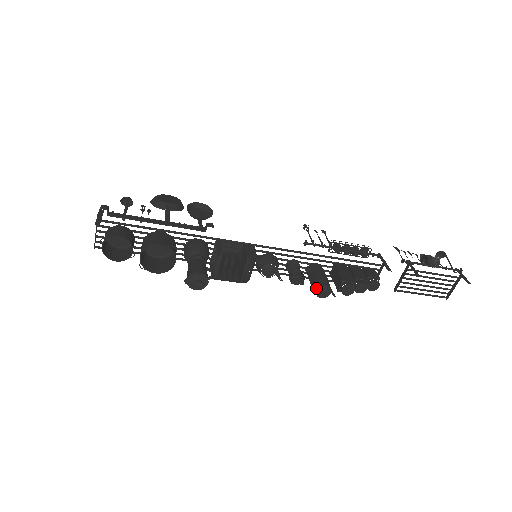
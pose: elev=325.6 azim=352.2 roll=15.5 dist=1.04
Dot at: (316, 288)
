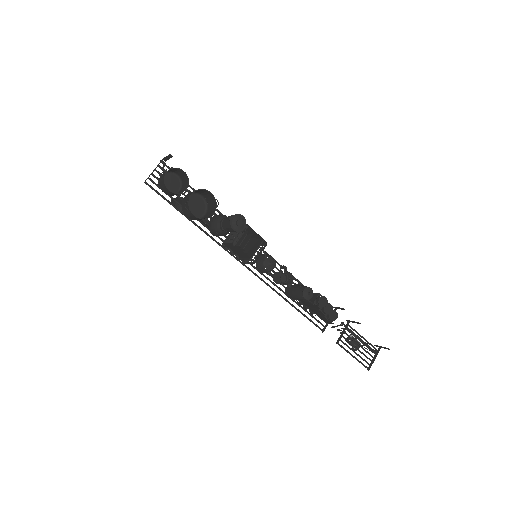
Dot at: (303, 288)
